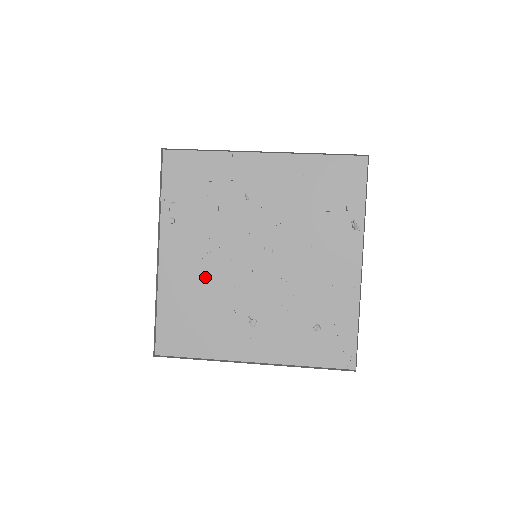
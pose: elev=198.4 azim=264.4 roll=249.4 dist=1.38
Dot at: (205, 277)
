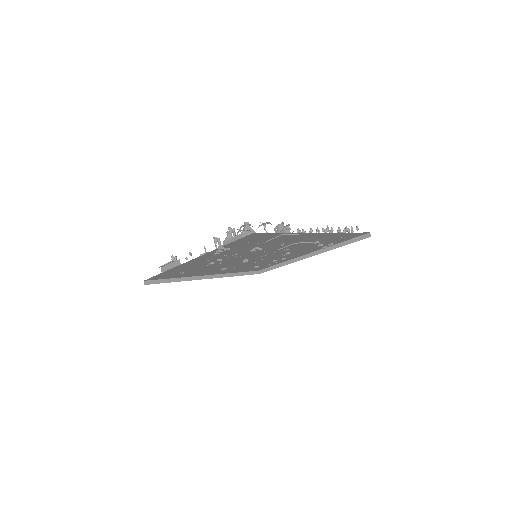
Dot at: (213, 263)
